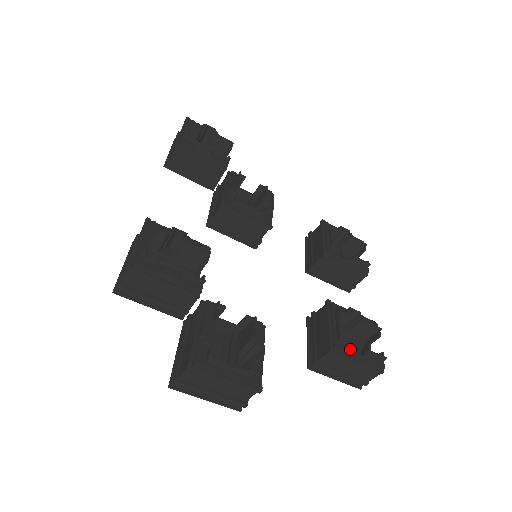
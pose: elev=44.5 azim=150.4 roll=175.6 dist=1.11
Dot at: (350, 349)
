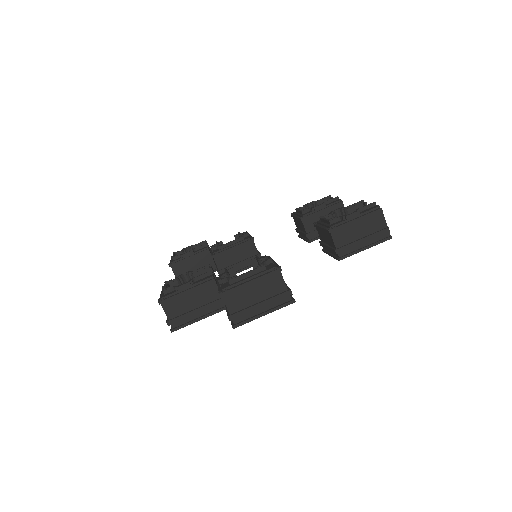
Dot at: (342, 219)
